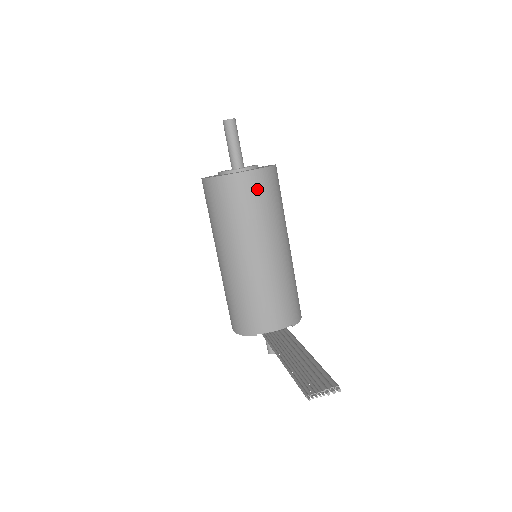
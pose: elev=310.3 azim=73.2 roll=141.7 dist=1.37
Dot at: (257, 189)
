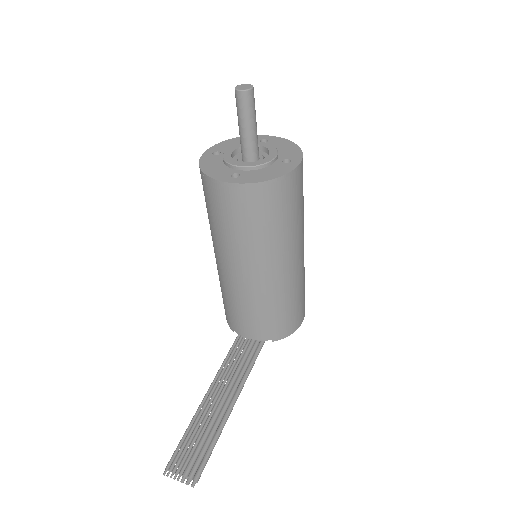
Dot at: (242, 206)
